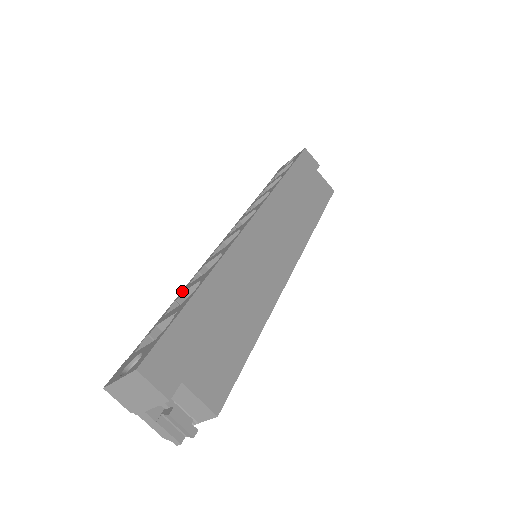
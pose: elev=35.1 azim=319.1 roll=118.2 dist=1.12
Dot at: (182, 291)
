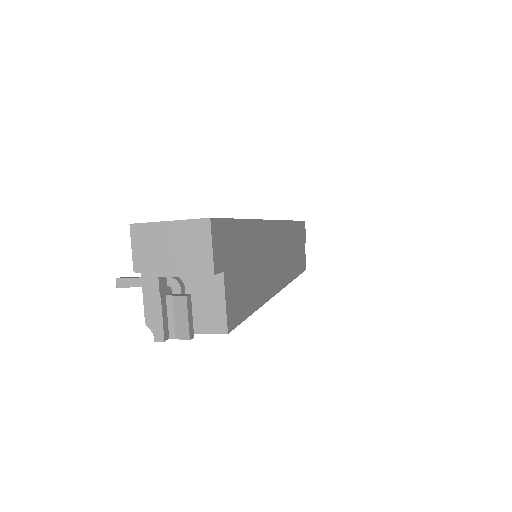
Dot at: occluded
